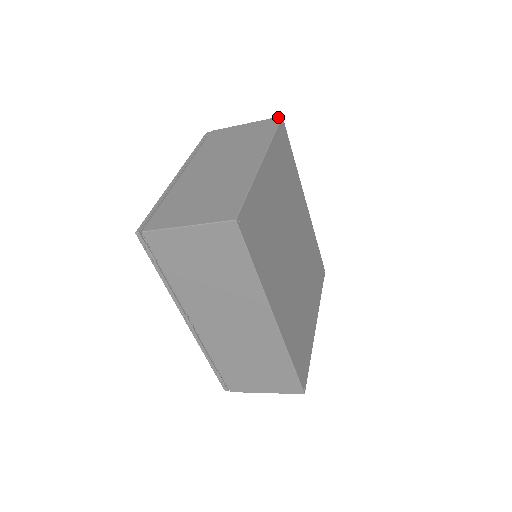
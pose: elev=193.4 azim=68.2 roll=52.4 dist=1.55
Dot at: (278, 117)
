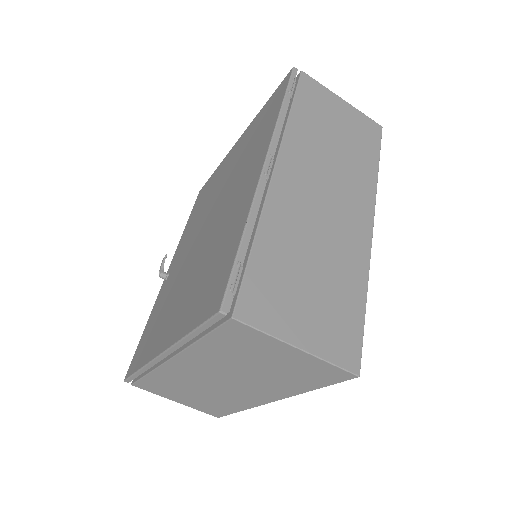
Dot at: occluded
